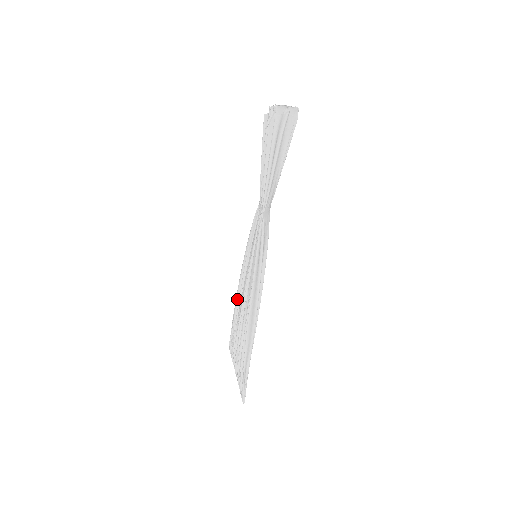
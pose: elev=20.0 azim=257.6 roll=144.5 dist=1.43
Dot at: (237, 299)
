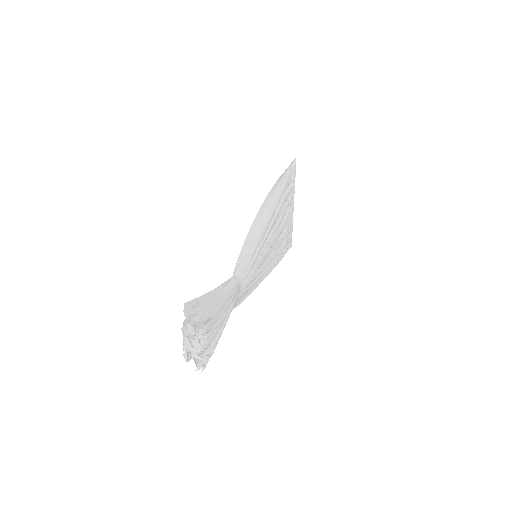
Dot at: occluded
